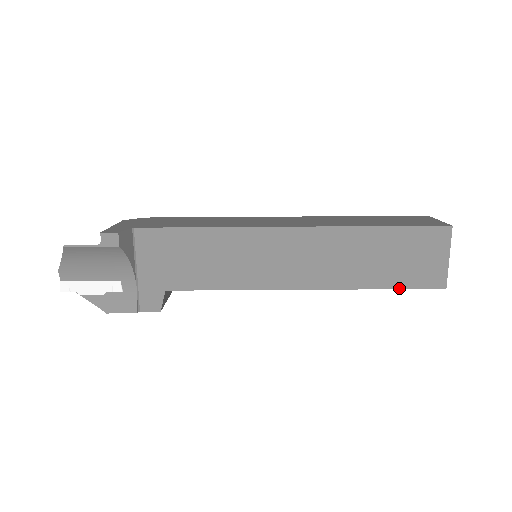
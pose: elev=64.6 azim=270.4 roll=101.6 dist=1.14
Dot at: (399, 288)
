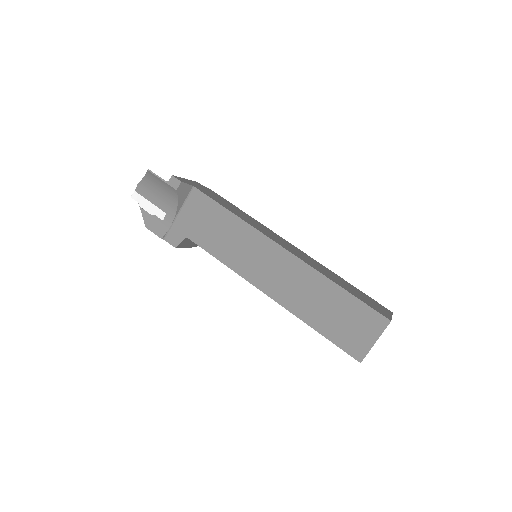
Dot at: (329, 339)
